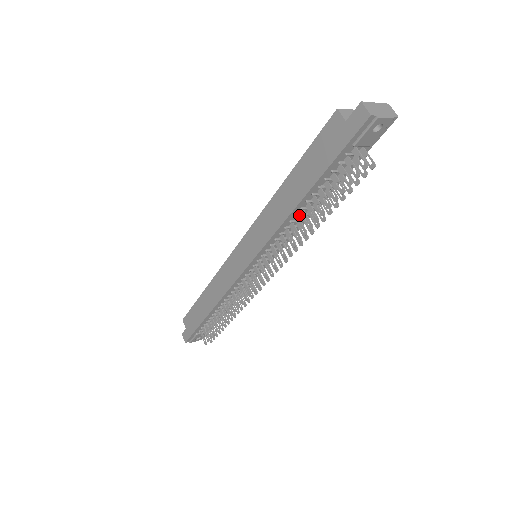
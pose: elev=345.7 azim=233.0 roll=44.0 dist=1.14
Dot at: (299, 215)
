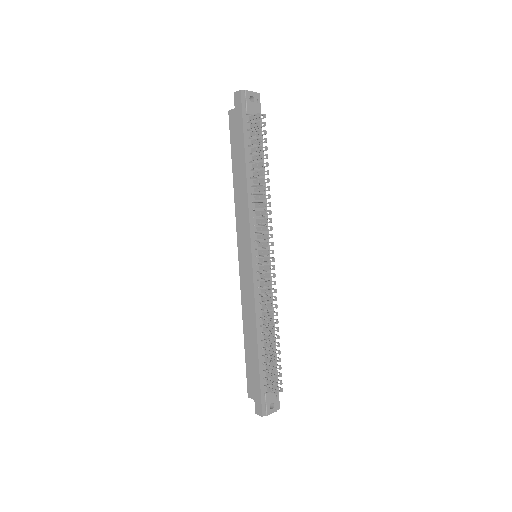
Dot at: (254, 186)
